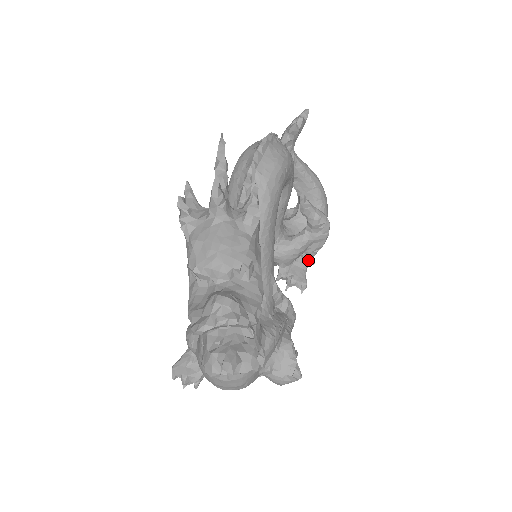
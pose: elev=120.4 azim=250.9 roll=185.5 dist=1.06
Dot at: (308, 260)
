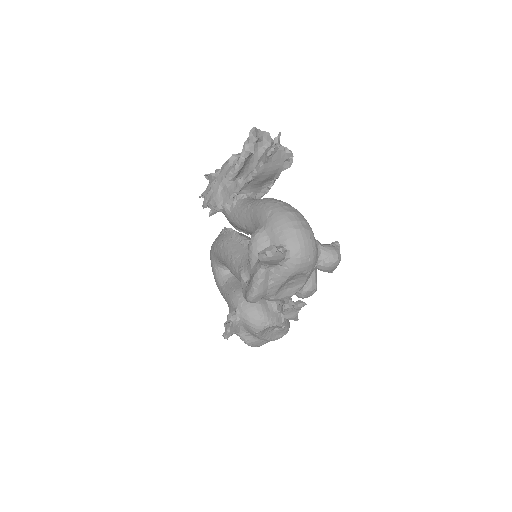
Dot at: occluded
